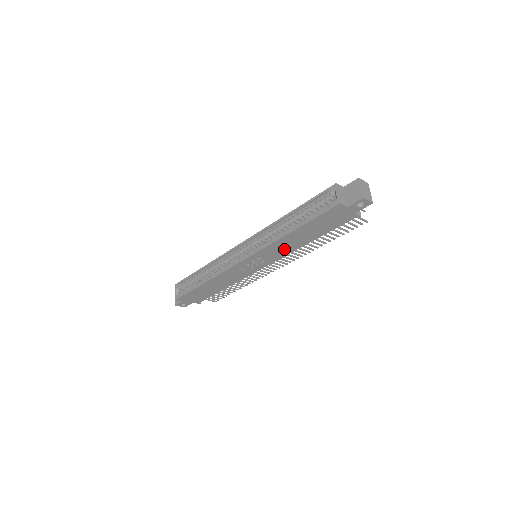
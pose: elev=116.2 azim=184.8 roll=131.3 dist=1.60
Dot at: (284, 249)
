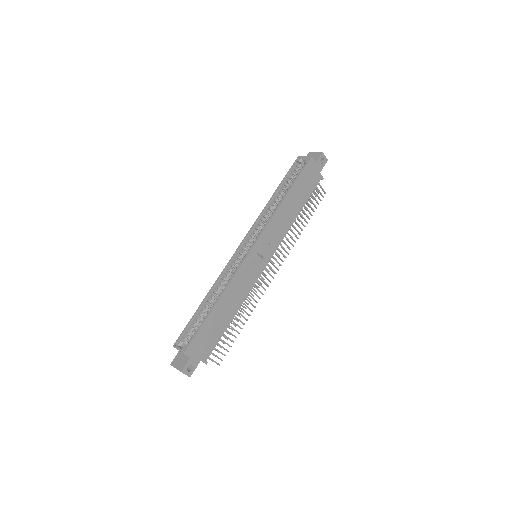
Dot at: (281, 227)
